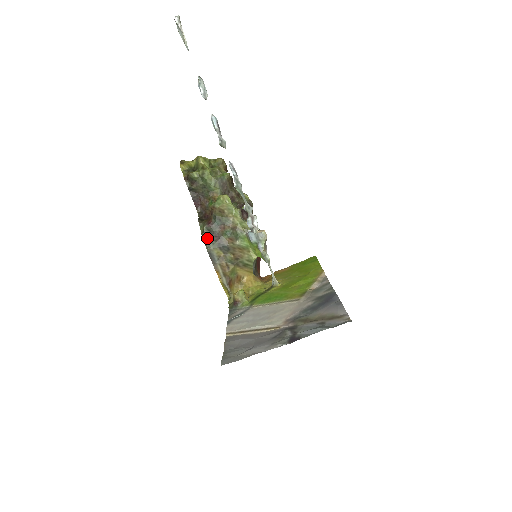
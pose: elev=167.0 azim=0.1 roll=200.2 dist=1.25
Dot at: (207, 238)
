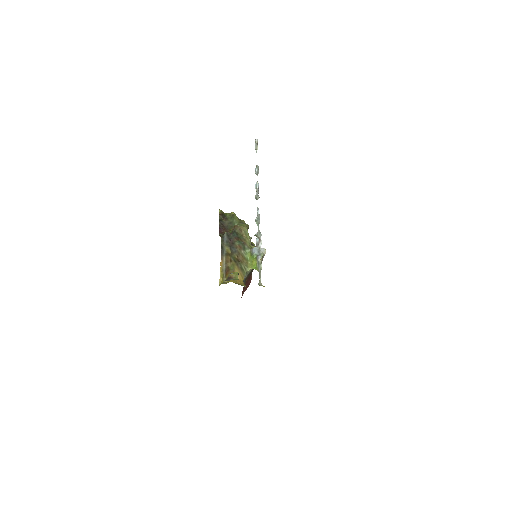
Dot at: (225, 238)
